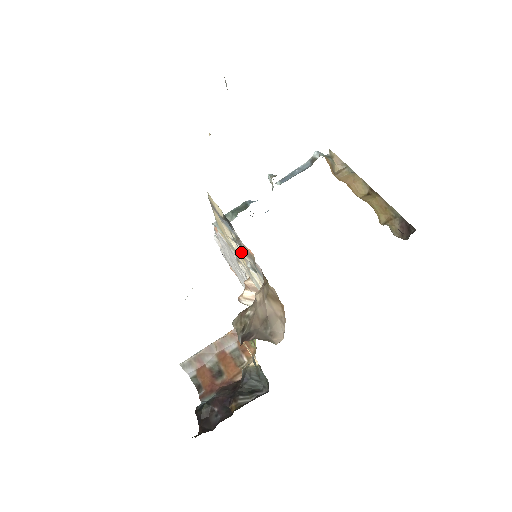
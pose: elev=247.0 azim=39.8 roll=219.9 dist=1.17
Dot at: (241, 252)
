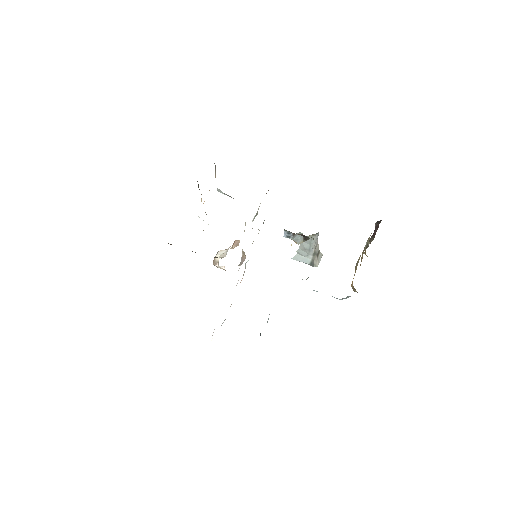
Dot at: occluded
